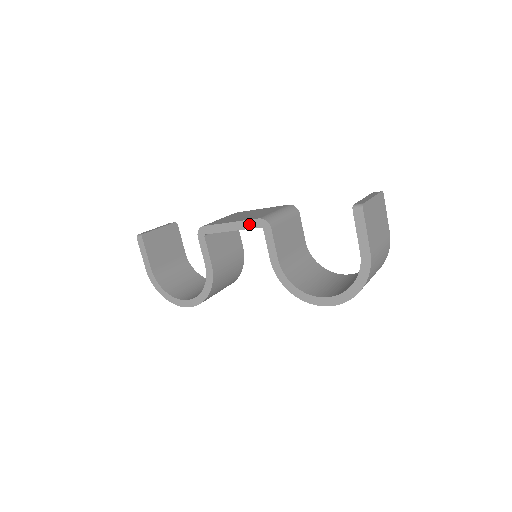
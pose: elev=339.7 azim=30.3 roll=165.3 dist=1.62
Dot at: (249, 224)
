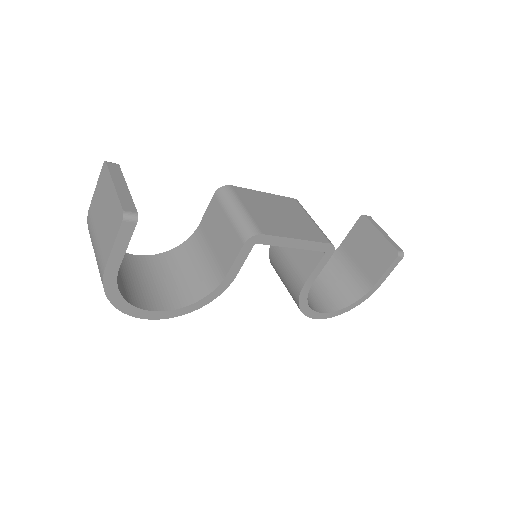
Dot at: (317, 246)
